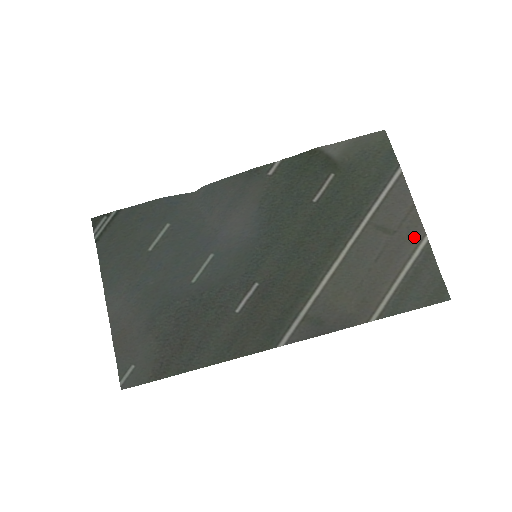
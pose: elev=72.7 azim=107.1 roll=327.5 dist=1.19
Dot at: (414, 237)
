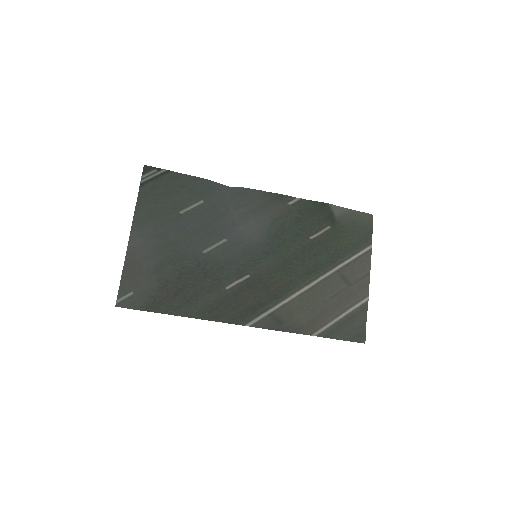
Dot at: (361, 294)
